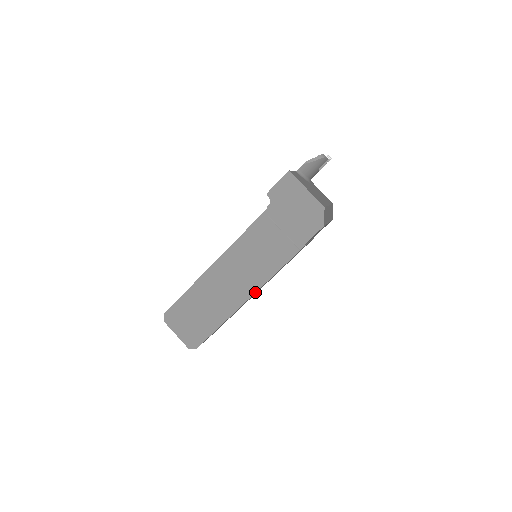
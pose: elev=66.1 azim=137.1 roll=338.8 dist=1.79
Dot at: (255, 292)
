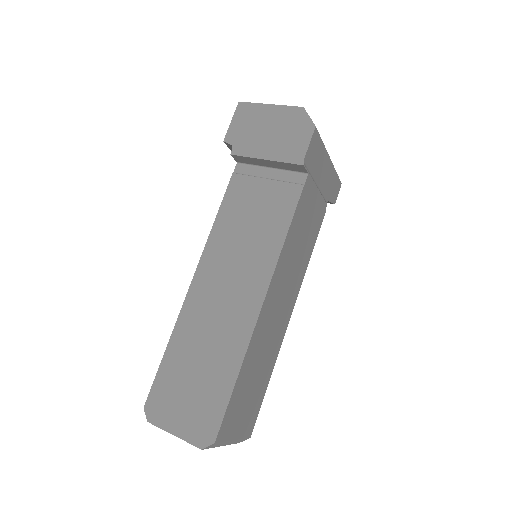
Dot at: (269, 282)
